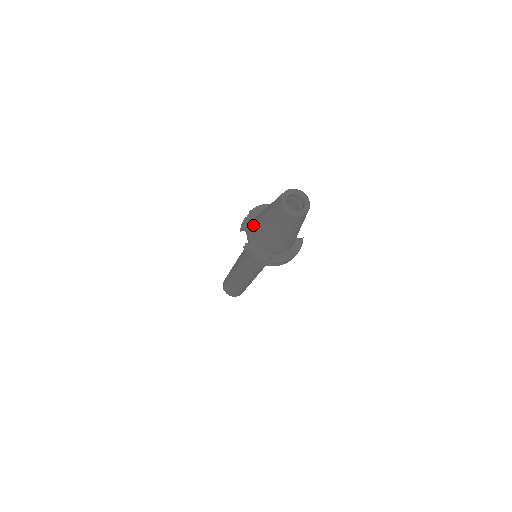
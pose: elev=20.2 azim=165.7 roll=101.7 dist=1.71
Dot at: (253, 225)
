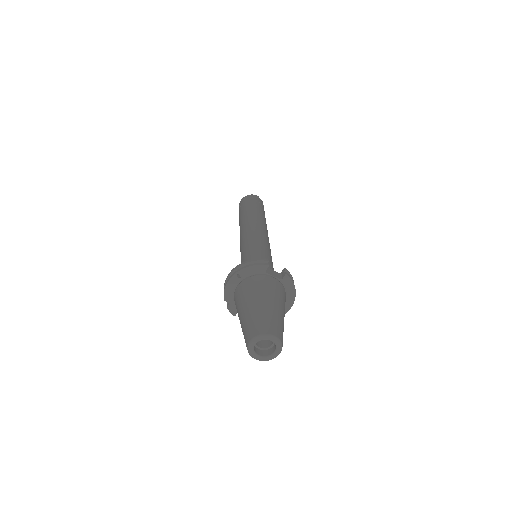
Dot at: occluded
